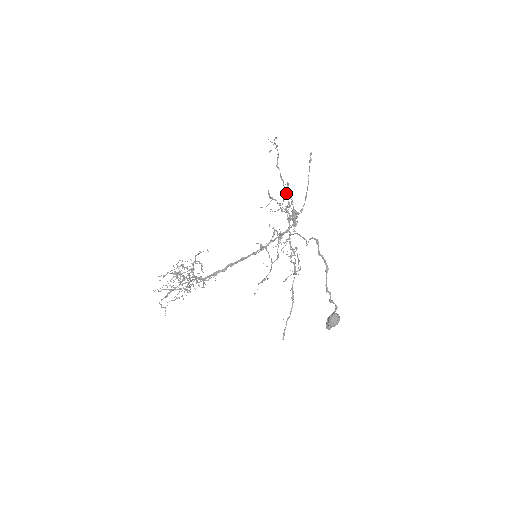
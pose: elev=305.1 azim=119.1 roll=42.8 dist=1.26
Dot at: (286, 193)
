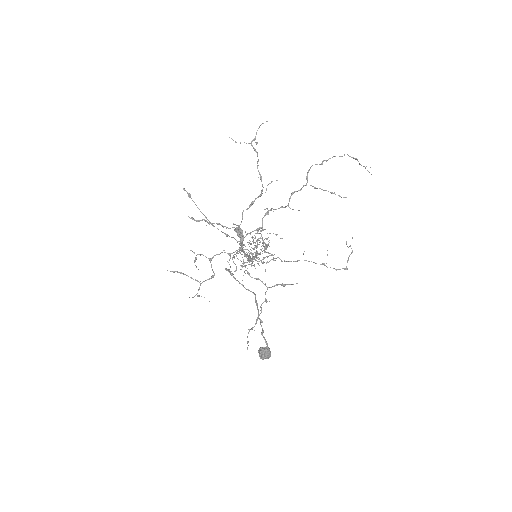
Dot at: (252, 201)
